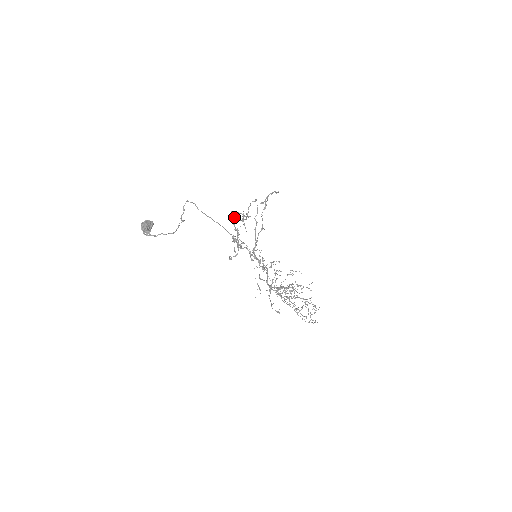
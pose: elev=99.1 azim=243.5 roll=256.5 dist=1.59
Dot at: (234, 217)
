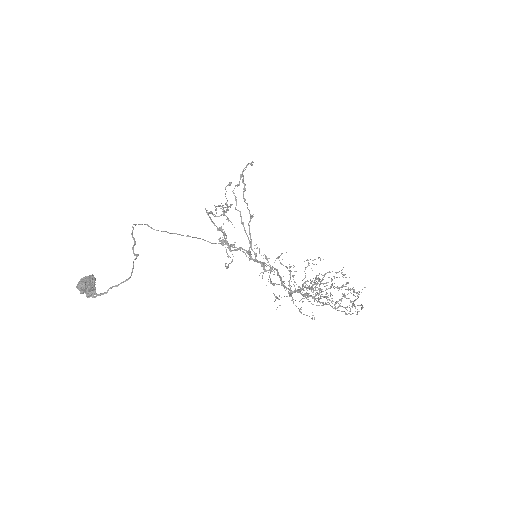
Dot at: (212, 214)
